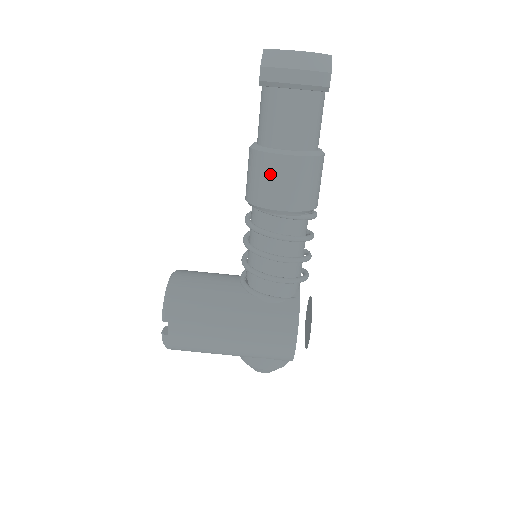
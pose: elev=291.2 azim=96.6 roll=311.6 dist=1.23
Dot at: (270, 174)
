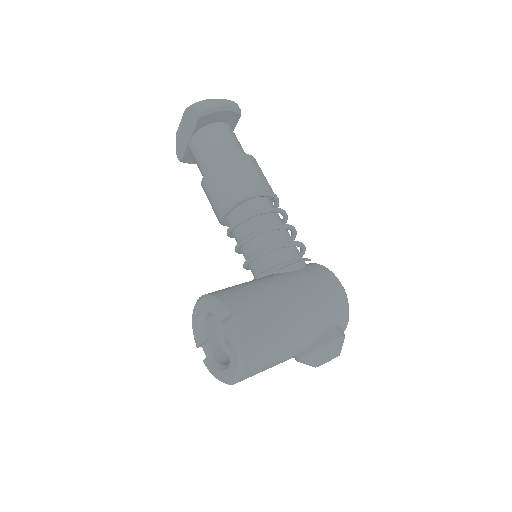
Dot at: (237, 170)
